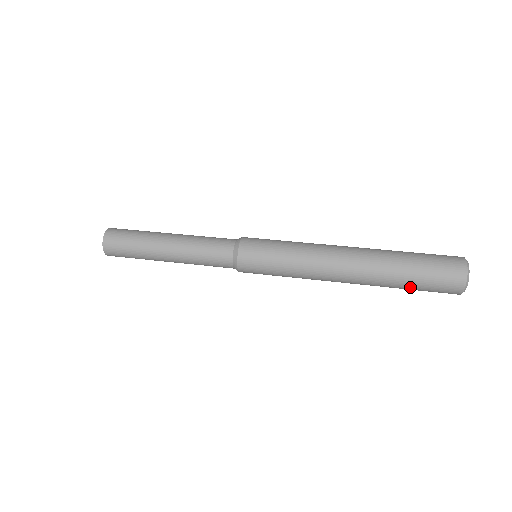
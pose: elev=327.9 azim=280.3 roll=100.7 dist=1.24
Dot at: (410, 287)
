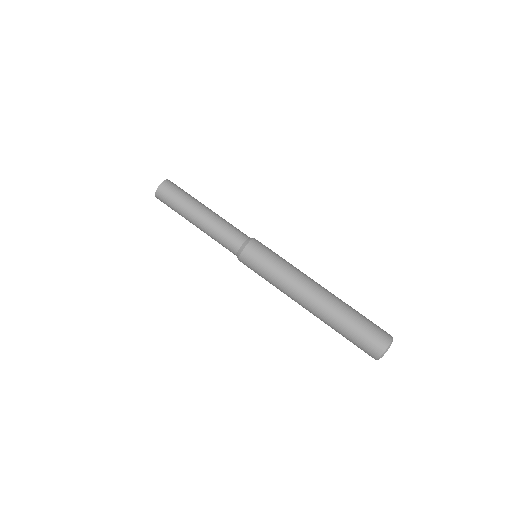
Dot at: (345, 336)
